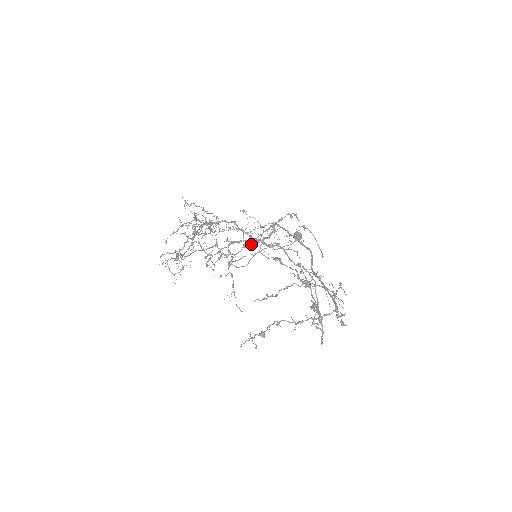
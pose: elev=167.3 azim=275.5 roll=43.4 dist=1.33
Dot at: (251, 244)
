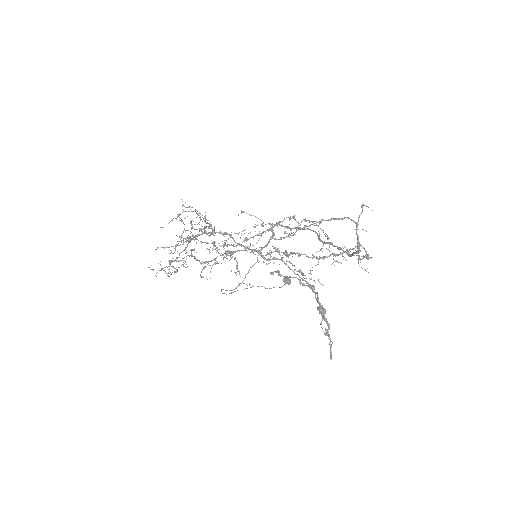
Dot at: occluded
